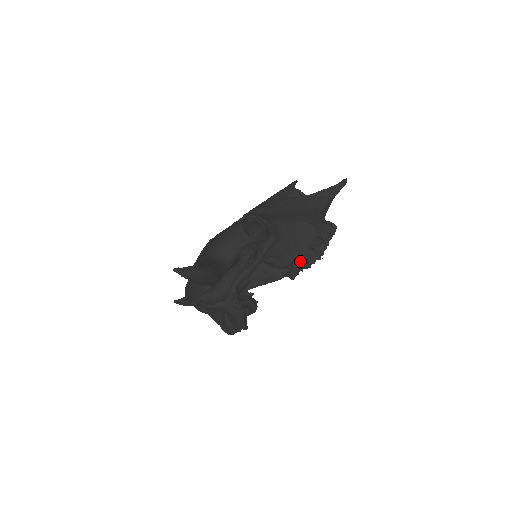
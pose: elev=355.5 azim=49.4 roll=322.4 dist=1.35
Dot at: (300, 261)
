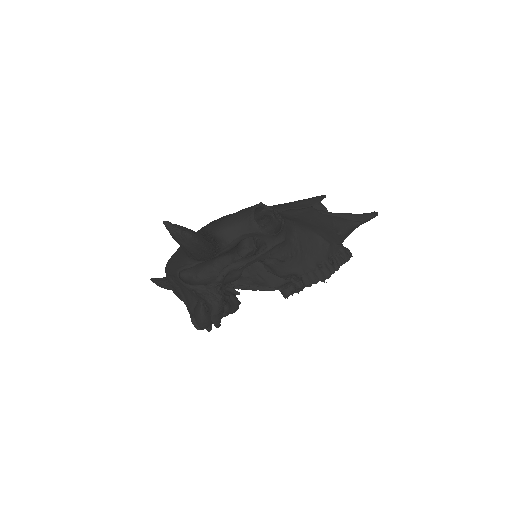
Dot at: (302, 275)
